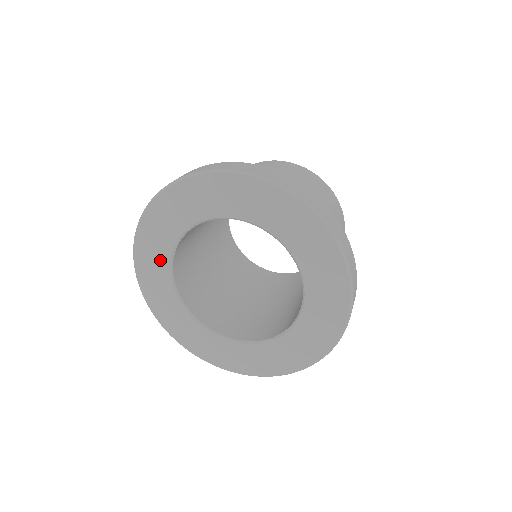
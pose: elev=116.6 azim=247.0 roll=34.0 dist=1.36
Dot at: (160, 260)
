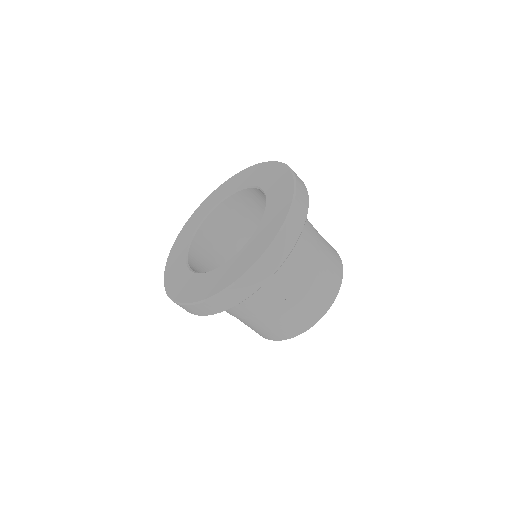
Dot at: (201, 217)
